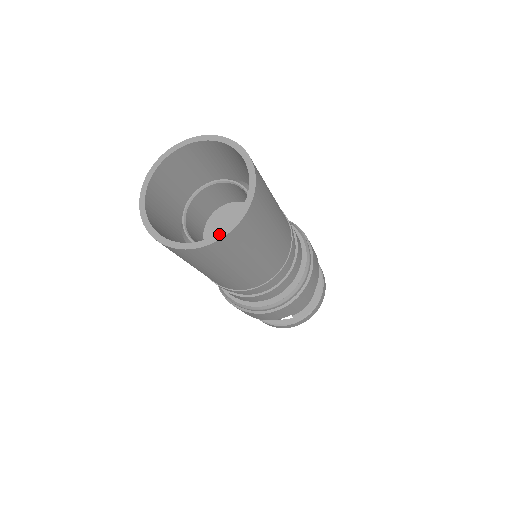
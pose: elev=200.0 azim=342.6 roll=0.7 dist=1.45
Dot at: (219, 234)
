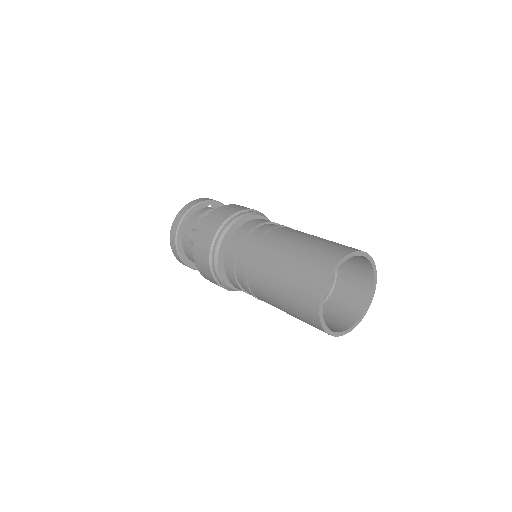
Dot at: (350, 329)
